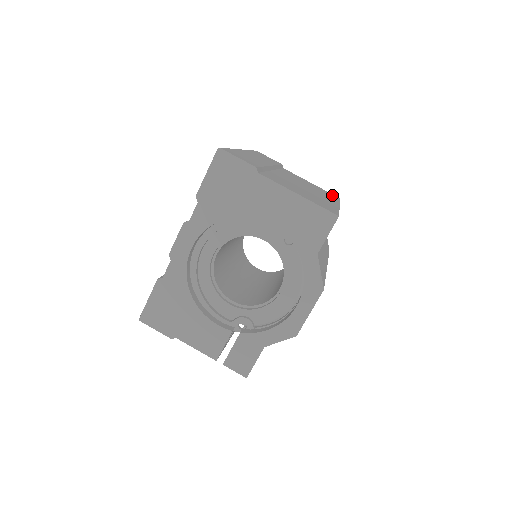
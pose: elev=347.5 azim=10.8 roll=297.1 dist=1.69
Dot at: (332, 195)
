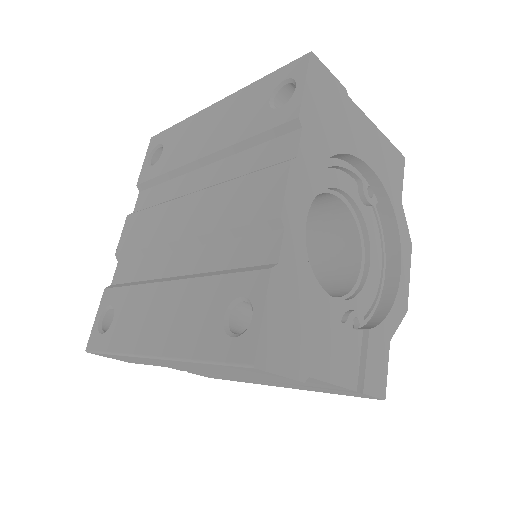
Dot at: occluded
